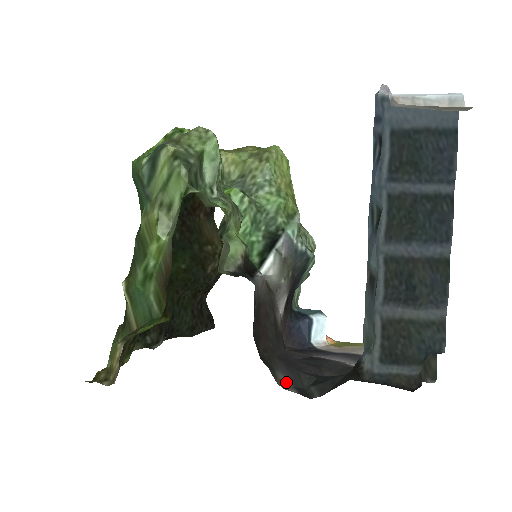
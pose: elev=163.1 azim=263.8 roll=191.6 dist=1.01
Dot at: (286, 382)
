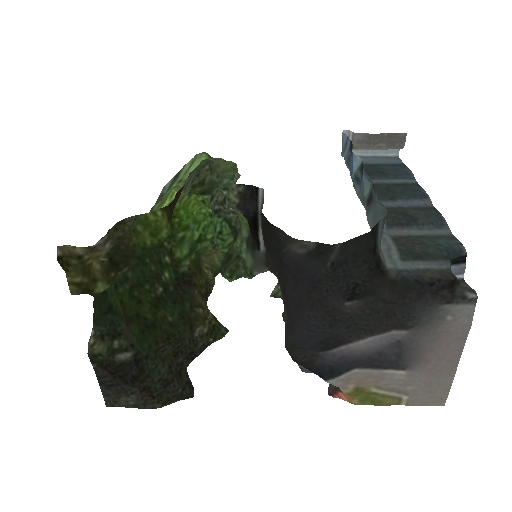
Dot at: (300, 248)
